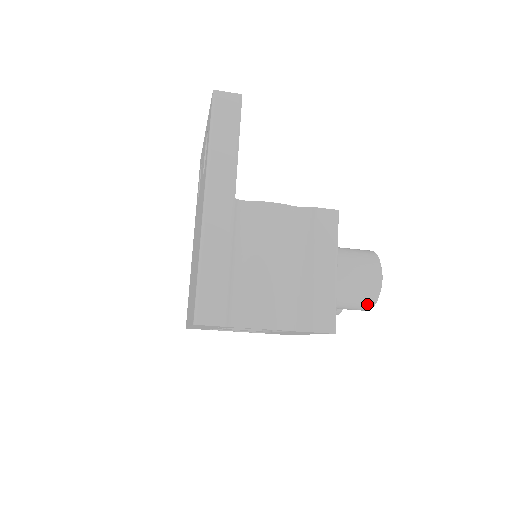
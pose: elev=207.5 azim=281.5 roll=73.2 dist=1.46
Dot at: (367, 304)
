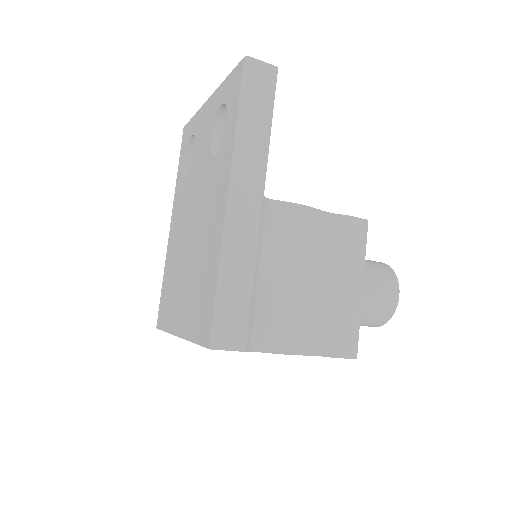
Dot at: (379, 322)
